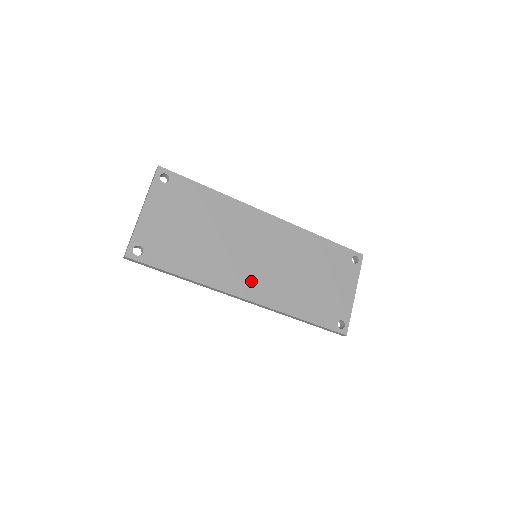
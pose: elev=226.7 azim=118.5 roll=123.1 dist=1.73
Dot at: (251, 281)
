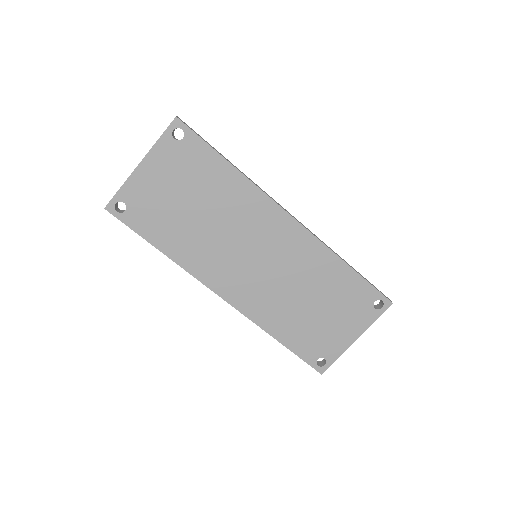
Dot at: (235, 282)
